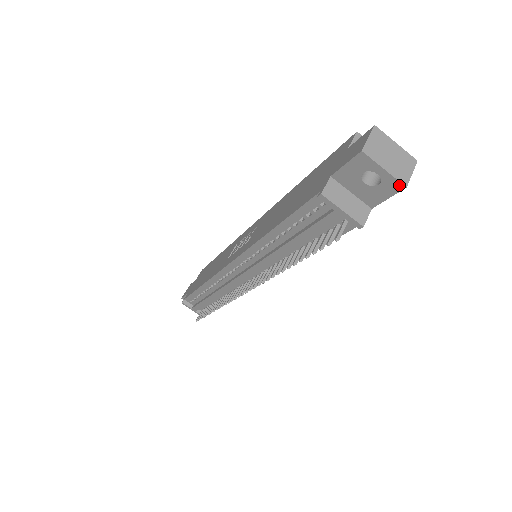
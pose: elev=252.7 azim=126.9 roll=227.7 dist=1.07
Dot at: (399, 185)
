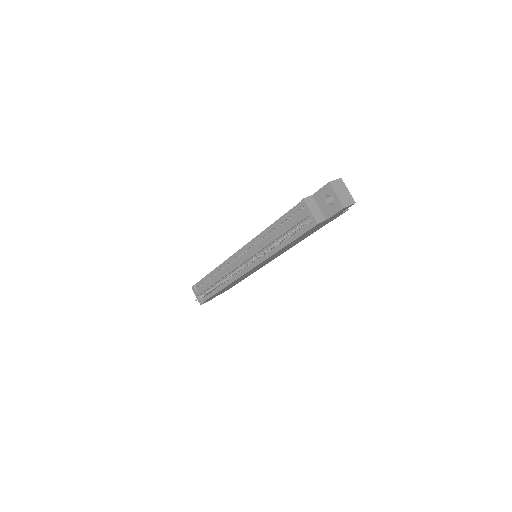
Dot at: (341, 206)
